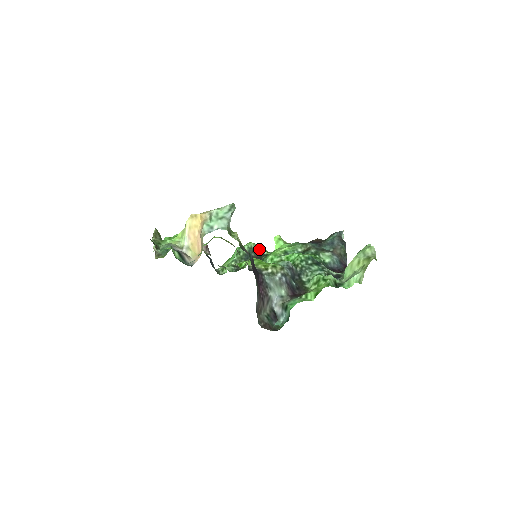
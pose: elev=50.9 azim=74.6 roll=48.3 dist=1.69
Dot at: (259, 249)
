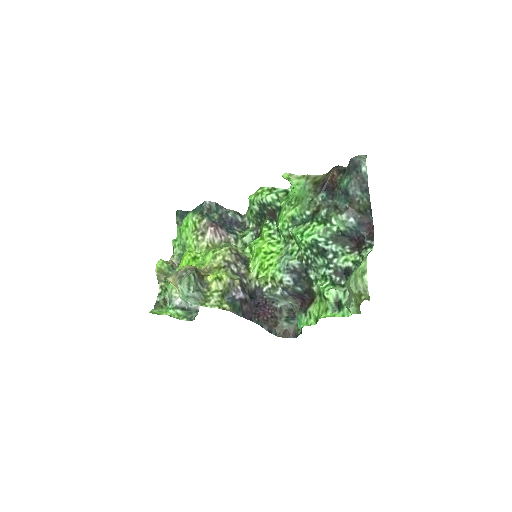
Dot at: (269, 204)
